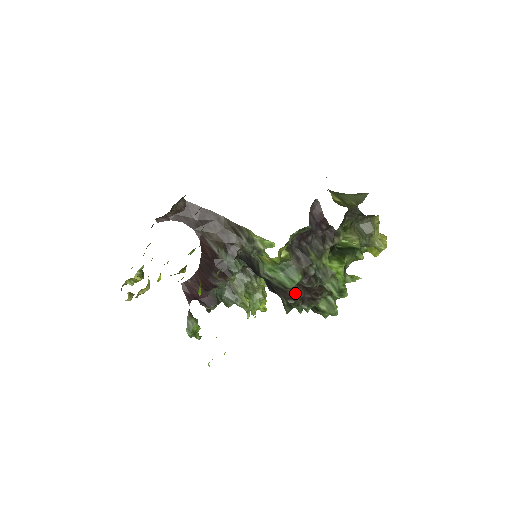
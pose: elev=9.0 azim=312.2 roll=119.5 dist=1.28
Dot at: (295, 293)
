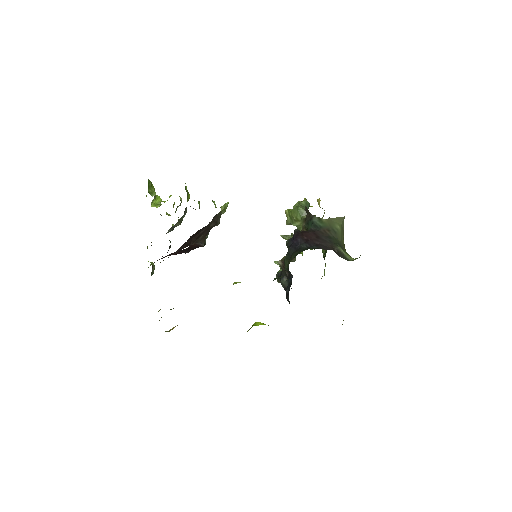
Dot at: occluded
